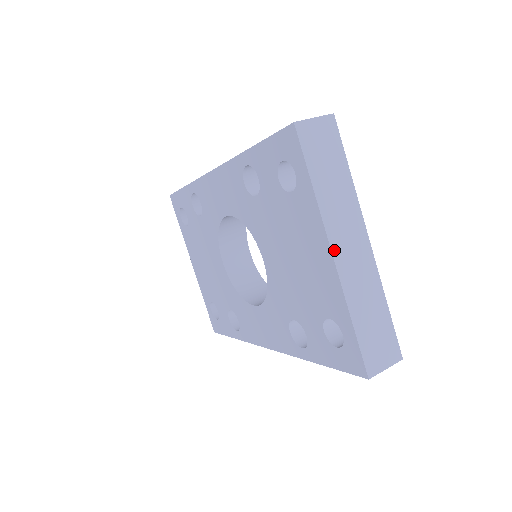
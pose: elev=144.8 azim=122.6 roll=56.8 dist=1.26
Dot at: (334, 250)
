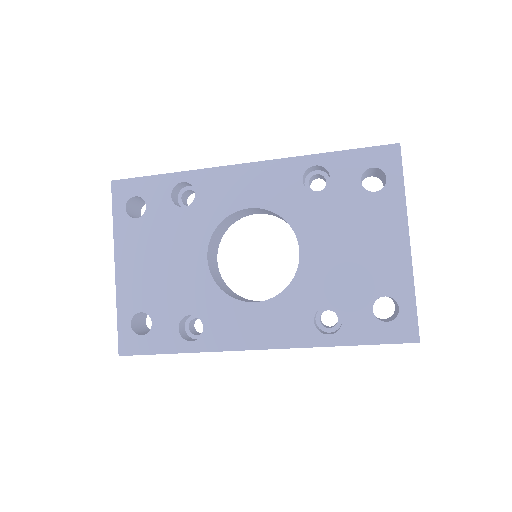
Dot at: (409, 238)
